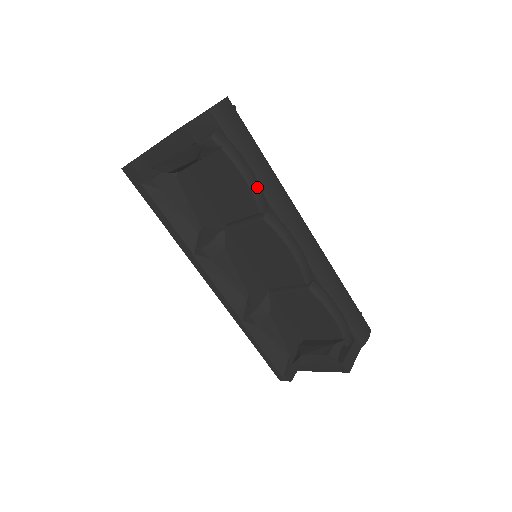
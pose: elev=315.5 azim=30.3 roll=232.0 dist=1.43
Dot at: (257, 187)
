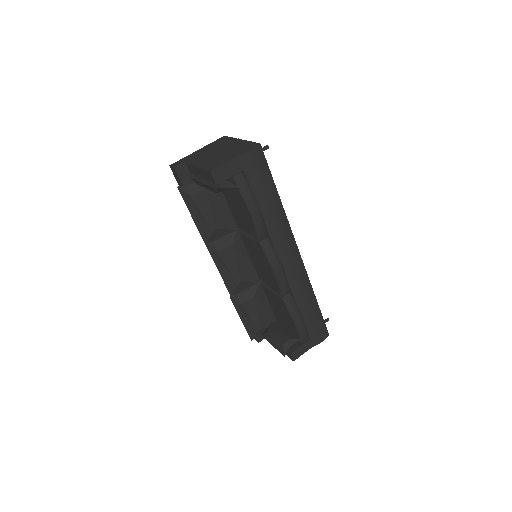
Dot at: (260, 222)
